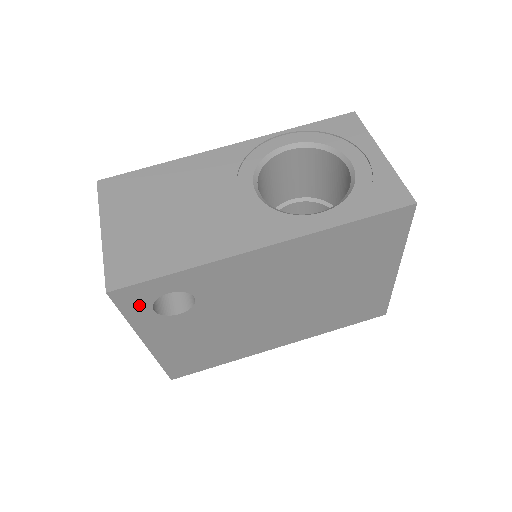
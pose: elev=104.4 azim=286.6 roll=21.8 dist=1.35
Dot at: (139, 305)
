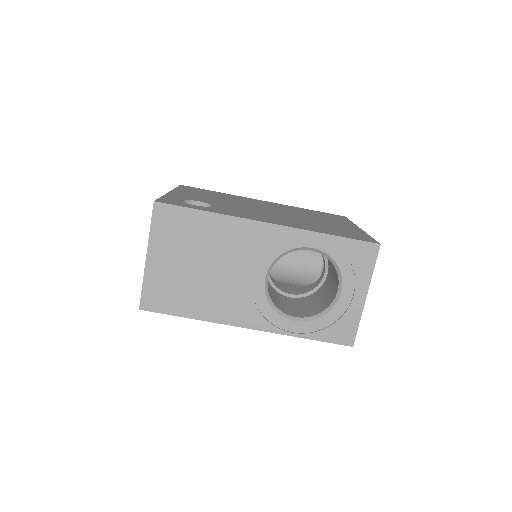
Dot at: occluded
